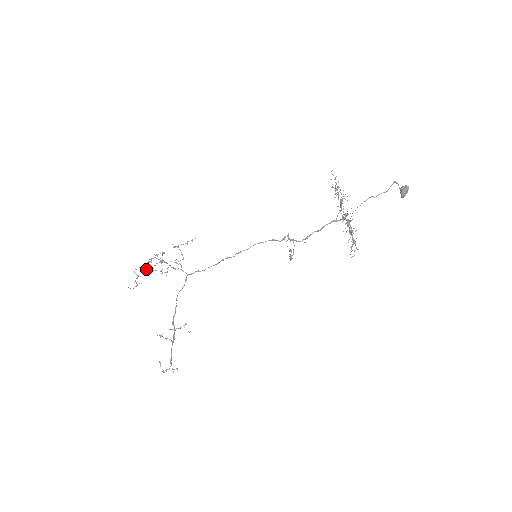
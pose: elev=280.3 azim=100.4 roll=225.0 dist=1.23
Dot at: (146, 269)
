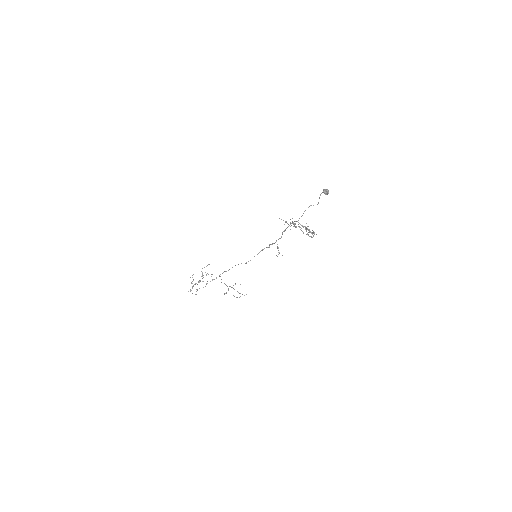
Dot at: occluded
